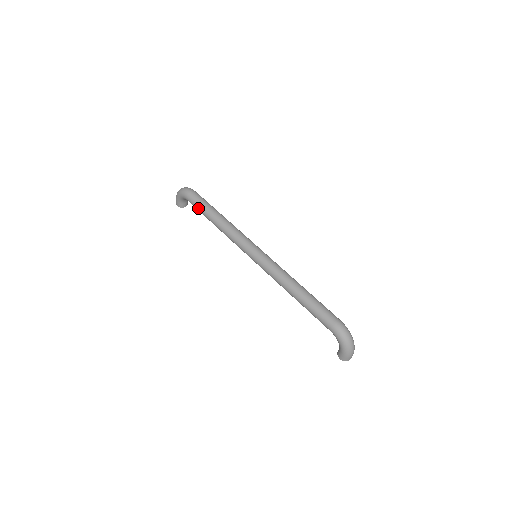
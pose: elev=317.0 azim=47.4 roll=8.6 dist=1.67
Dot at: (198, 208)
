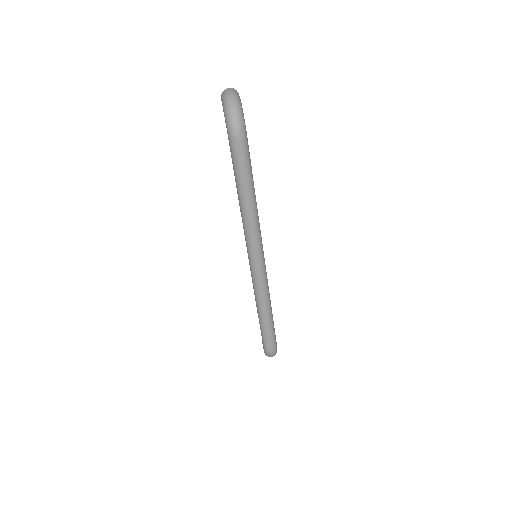
Dot at: occluded
